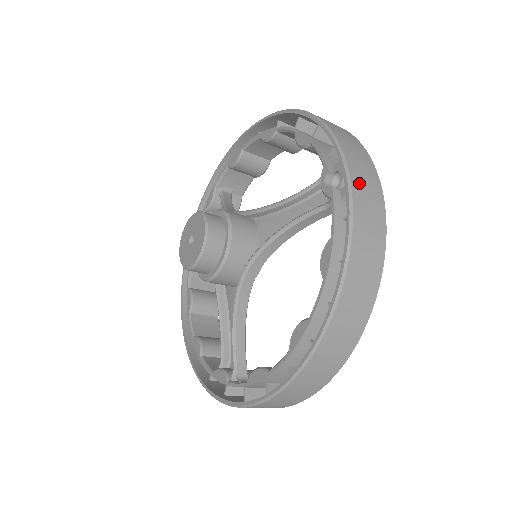
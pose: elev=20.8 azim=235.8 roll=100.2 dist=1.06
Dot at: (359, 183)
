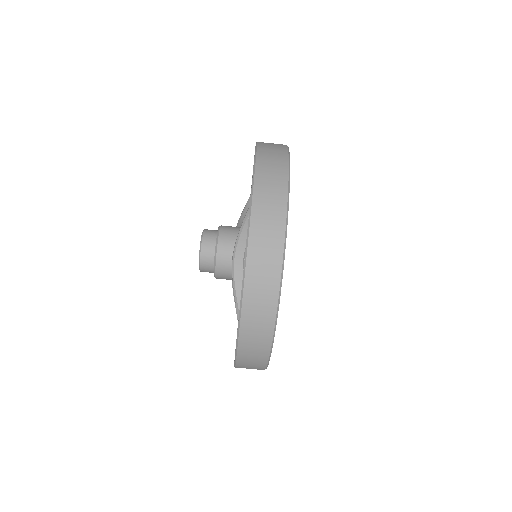
Dot at: (264, 166)
